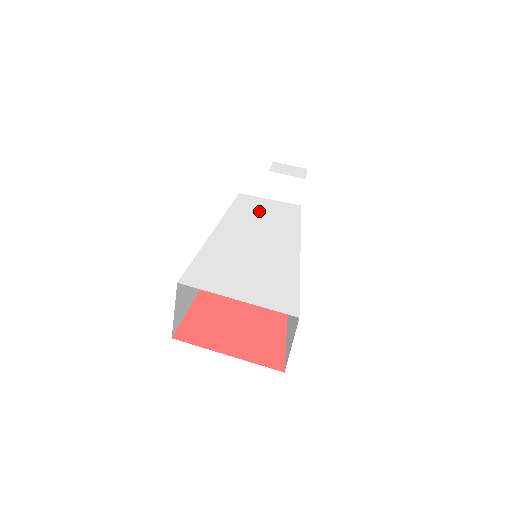
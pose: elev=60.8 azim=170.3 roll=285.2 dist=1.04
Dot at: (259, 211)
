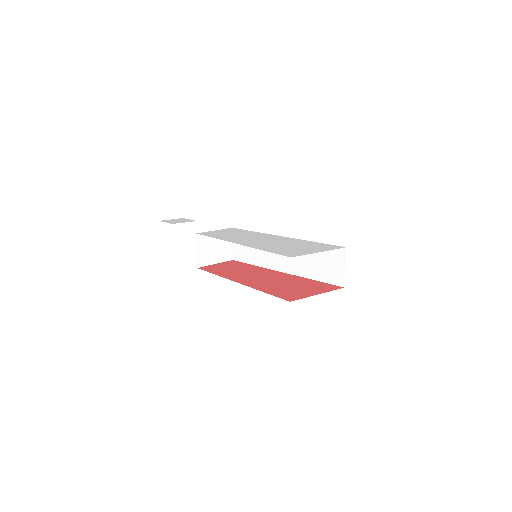
Dot at: (228, 234)
